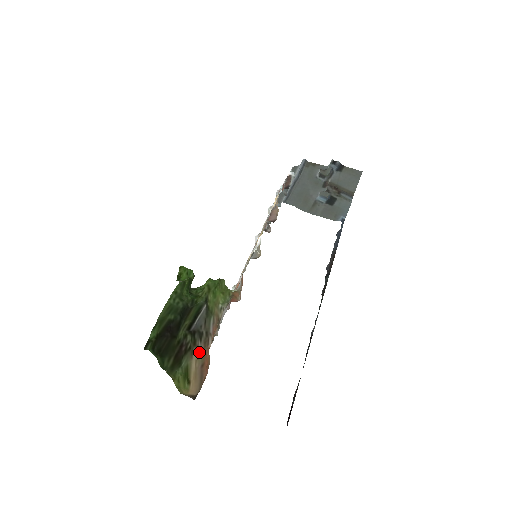
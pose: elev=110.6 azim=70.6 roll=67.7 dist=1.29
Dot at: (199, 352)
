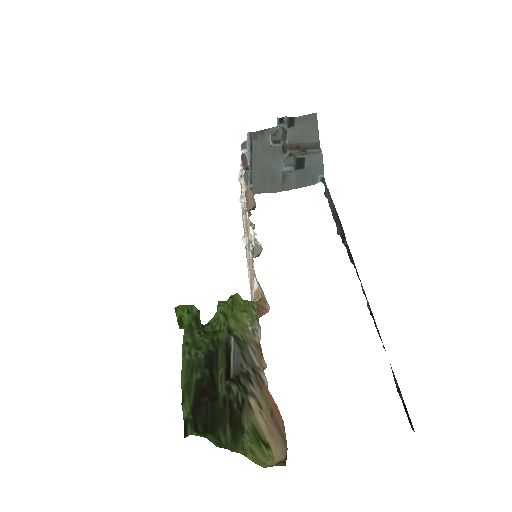
Dot at: (258, 399)
